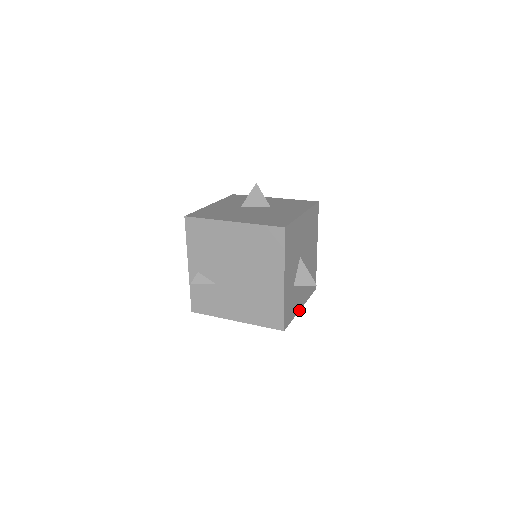
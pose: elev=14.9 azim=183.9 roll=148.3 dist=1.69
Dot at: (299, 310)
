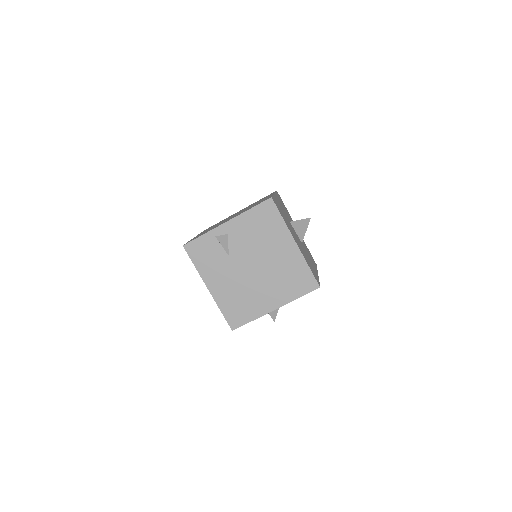
Dot at: occluded
